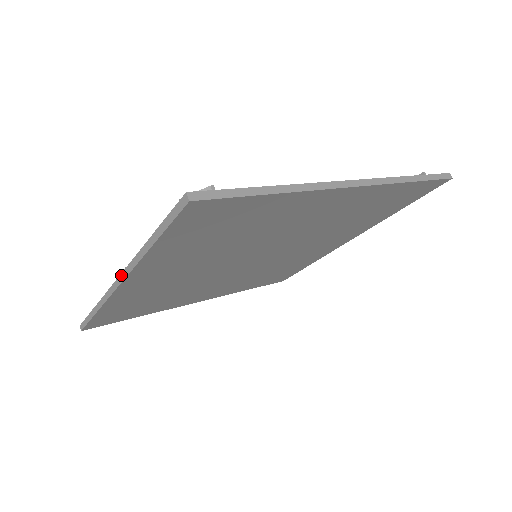
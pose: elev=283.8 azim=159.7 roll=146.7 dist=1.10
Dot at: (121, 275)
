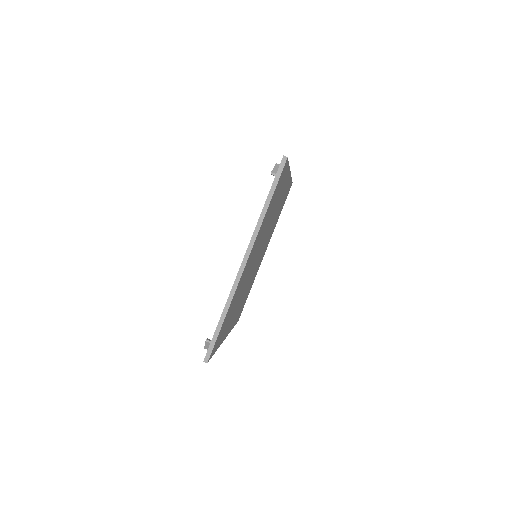
Dot at: occluded
